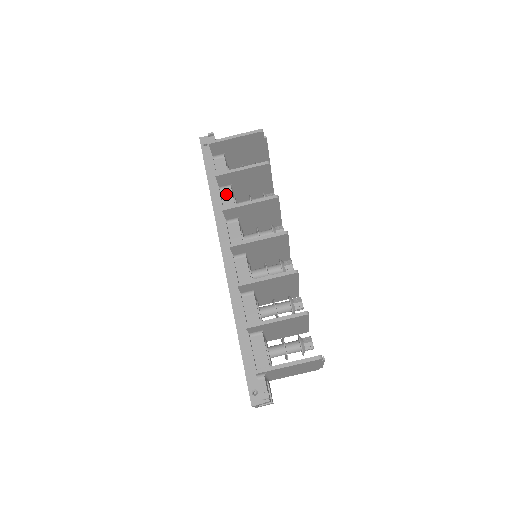
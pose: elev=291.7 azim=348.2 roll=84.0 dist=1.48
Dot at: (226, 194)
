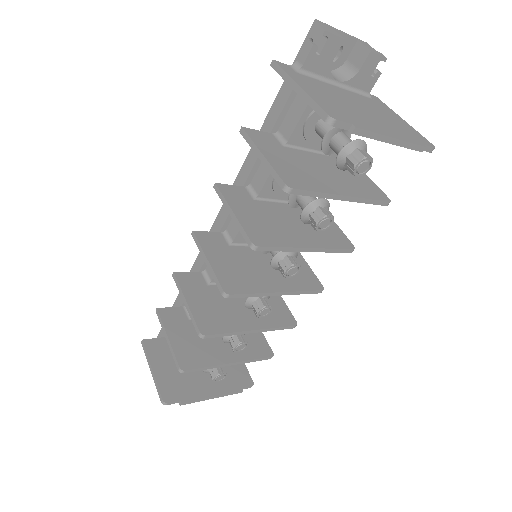
Dot at: occluded
